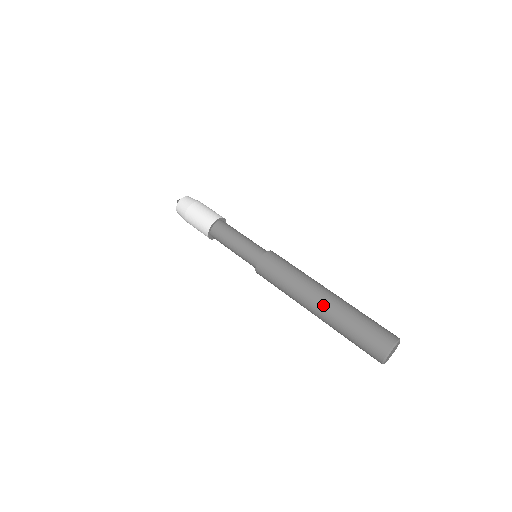
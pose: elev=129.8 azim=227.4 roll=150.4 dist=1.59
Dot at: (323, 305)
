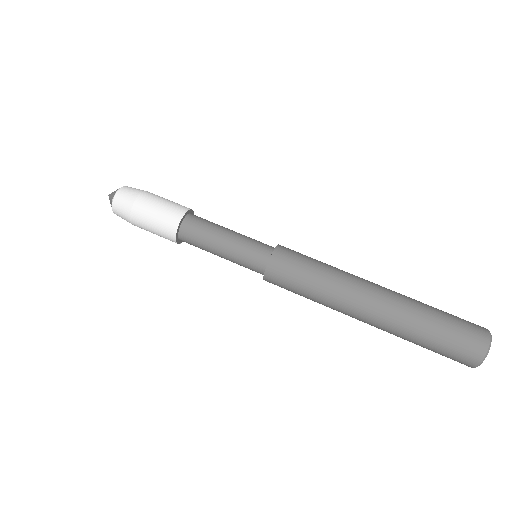
Dot at: (381, 306)
